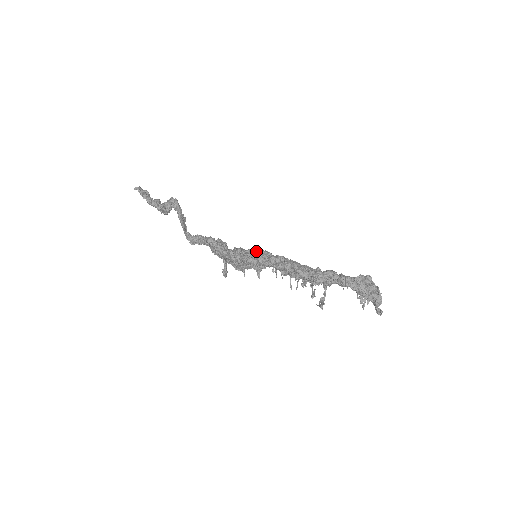
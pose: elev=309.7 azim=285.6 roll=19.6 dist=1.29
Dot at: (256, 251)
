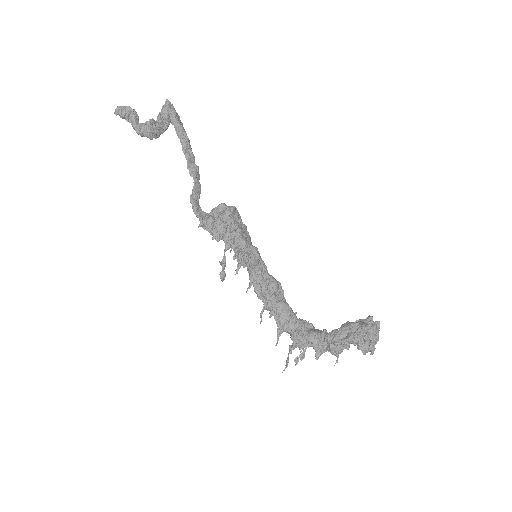
Dot at: (250, 268)
